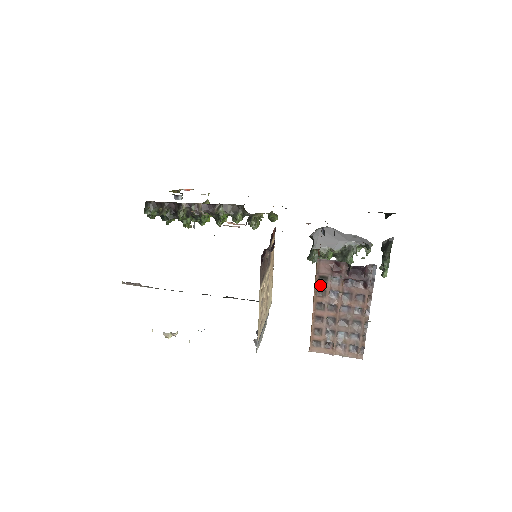
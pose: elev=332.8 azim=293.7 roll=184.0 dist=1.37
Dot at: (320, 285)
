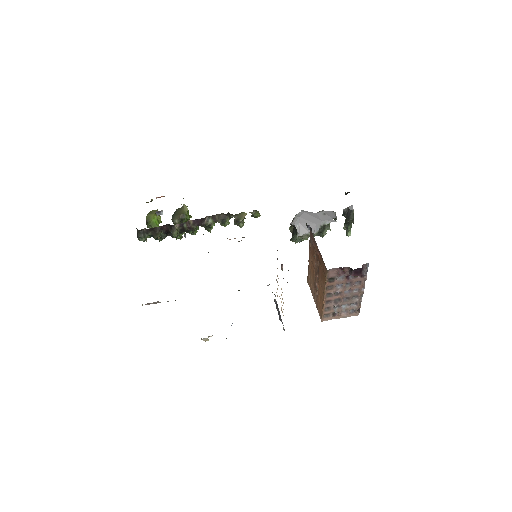
Dot at: (329, 284)
